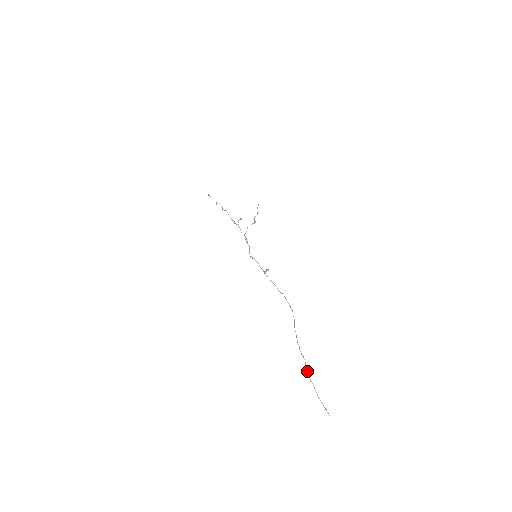
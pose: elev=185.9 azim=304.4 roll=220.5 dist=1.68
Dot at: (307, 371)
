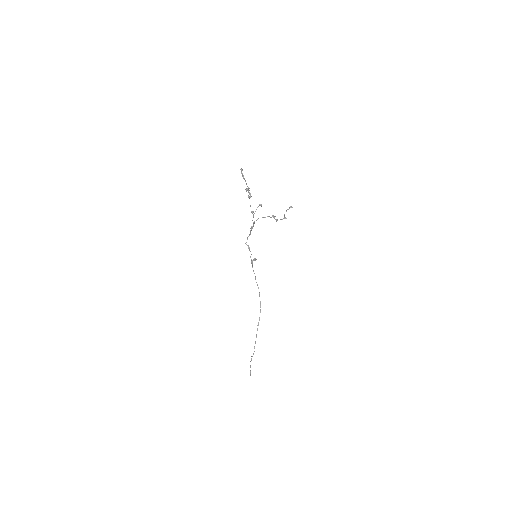
Dot at: occluded
